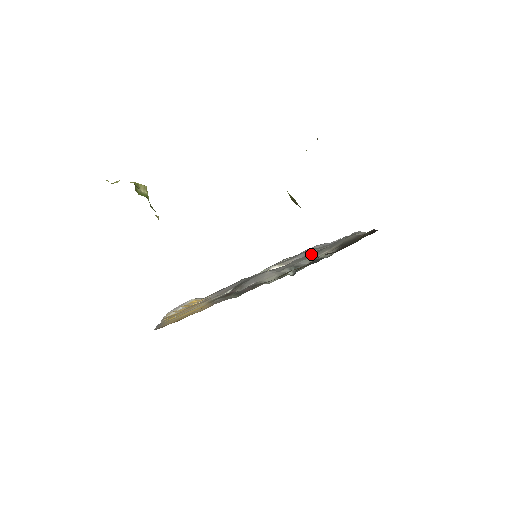
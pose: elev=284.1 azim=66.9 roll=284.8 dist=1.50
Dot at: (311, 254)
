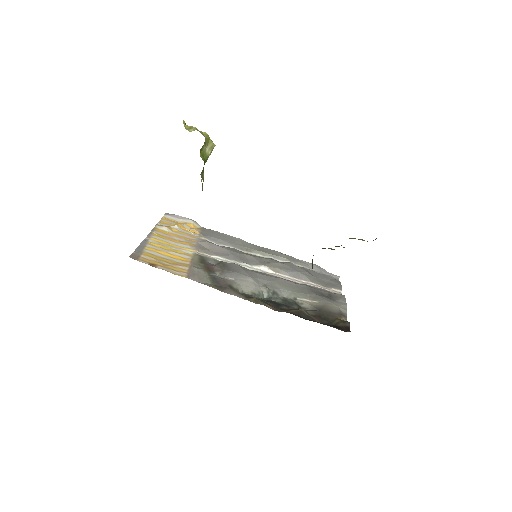
Dot at: (297, 287)
